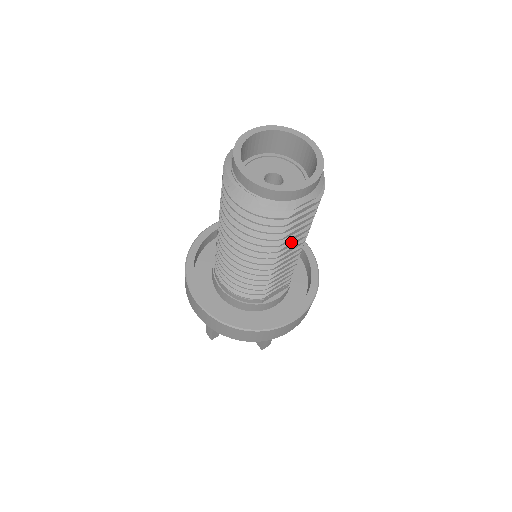
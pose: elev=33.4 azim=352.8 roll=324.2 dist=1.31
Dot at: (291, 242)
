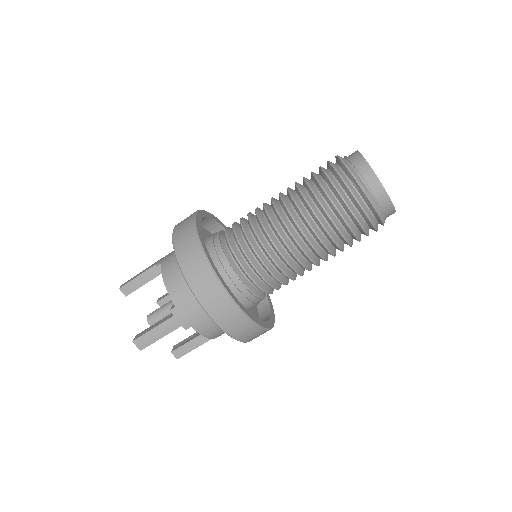
Dot at: occluded
